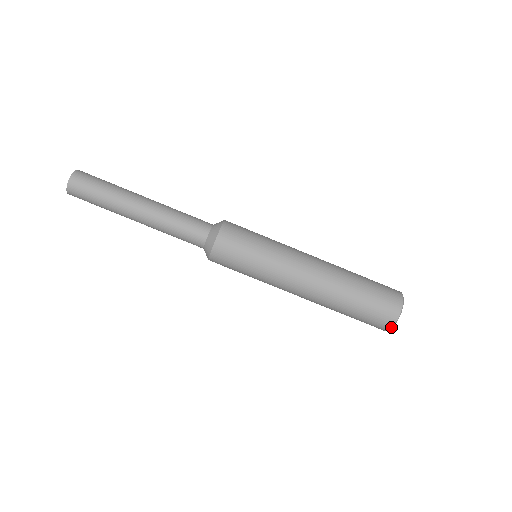
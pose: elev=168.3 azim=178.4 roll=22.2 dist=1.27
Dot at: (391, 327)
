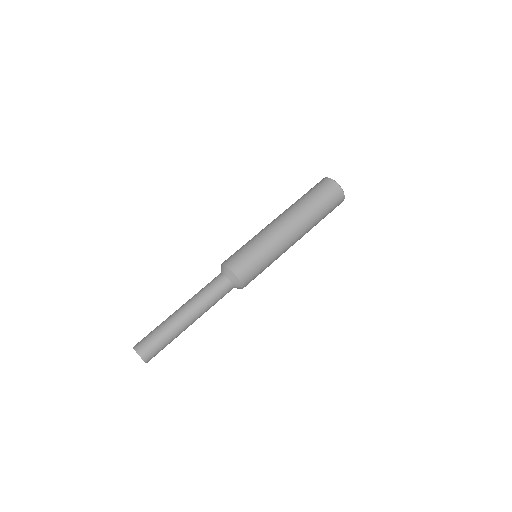
Dot at: occluded
